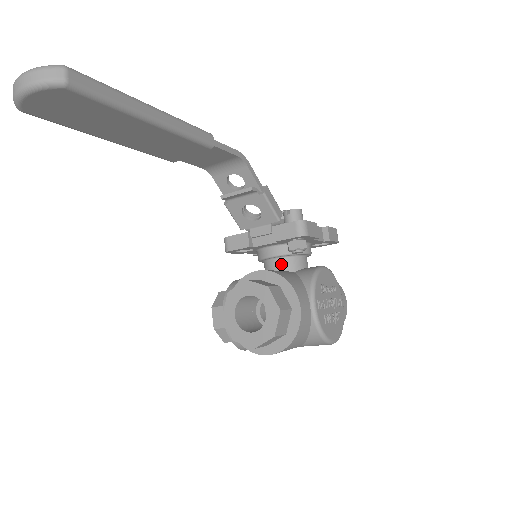
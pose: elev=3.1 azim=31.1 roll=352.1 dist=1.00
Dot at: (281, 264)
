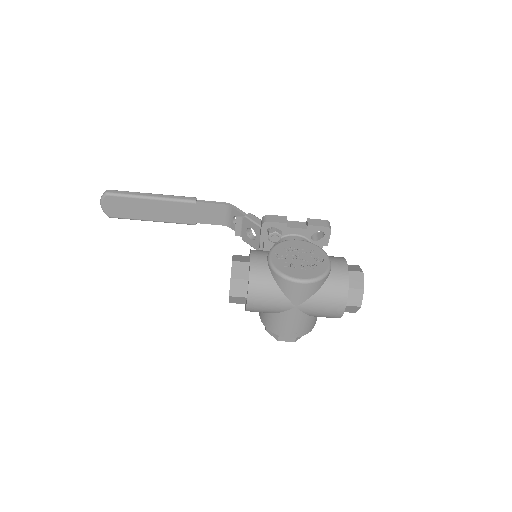
Dot at: occluded
